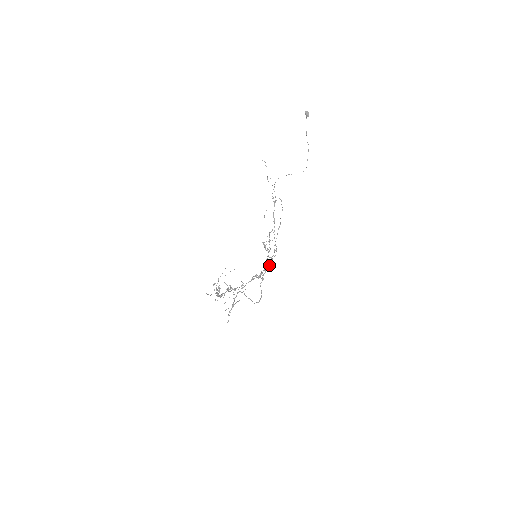
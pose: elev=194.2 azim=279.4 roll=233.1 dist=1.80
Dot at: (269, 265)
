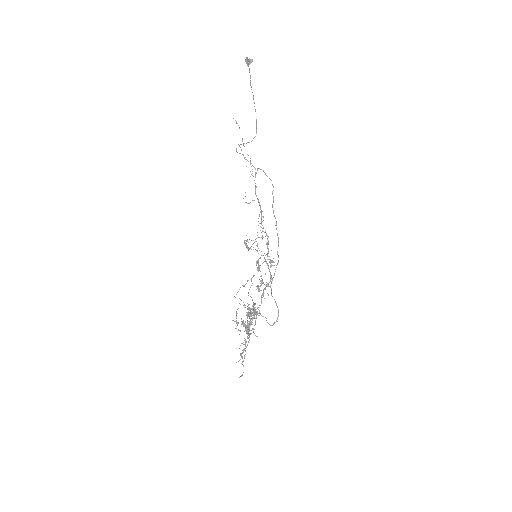
Dot at: (259, 270)
